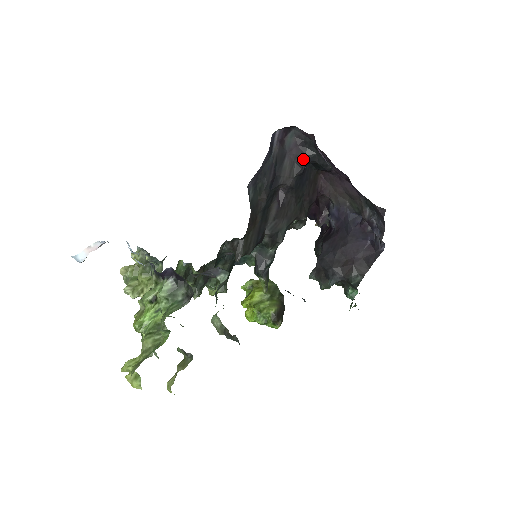
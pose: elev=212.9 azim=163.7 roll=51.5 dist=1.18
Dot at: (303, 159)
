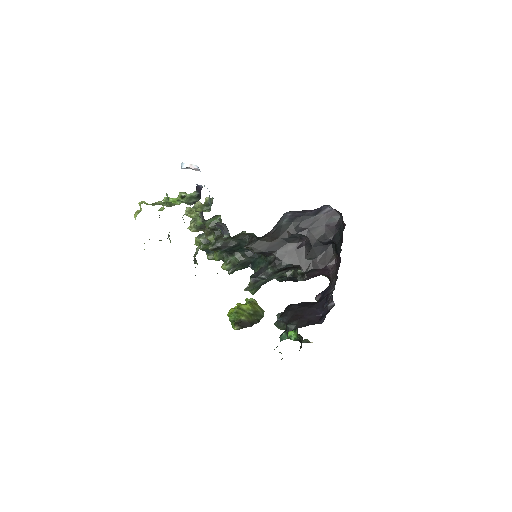
Dot at: (331, 235)
